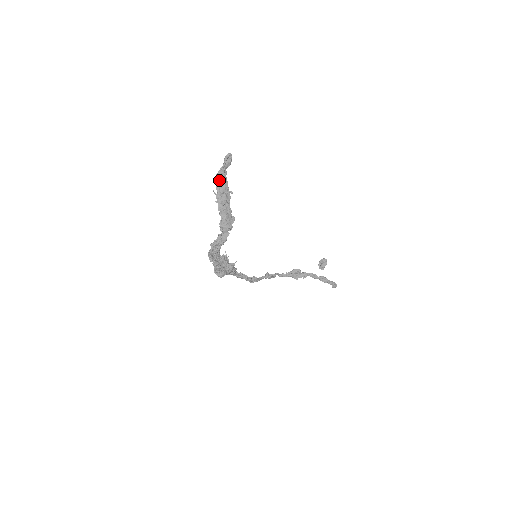
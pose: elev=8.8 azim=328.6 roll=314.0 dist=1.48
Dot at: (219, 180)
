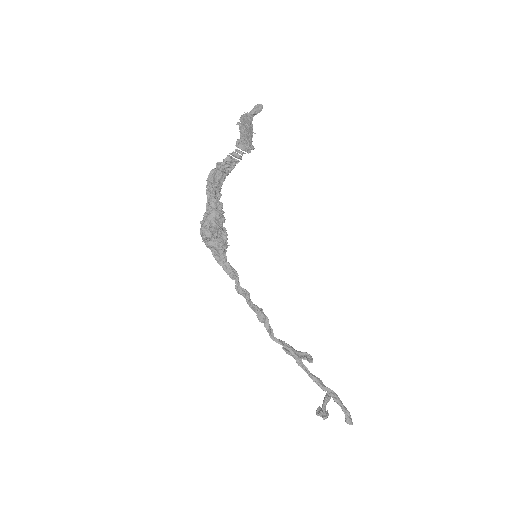
Dot at: (245, 116)
